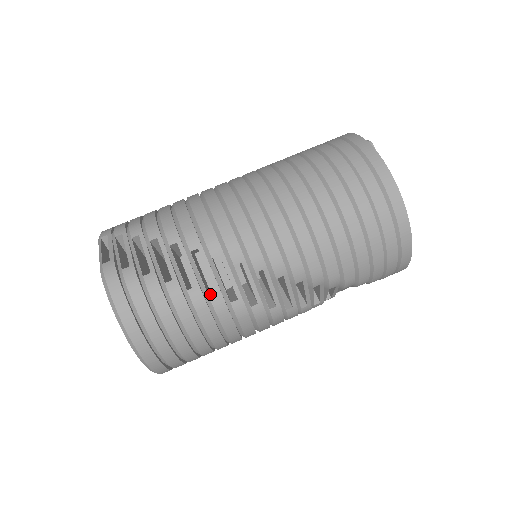
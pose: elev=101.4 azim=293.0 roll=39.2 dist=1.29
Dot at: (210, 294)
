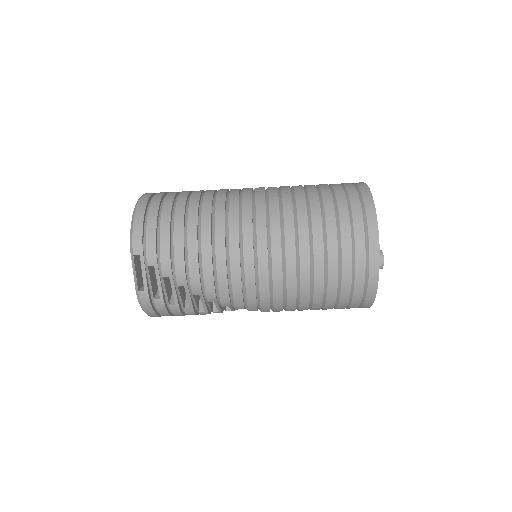
Dot at: occluded
